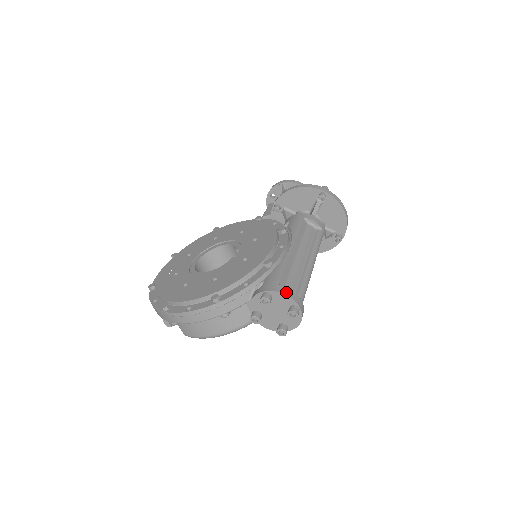
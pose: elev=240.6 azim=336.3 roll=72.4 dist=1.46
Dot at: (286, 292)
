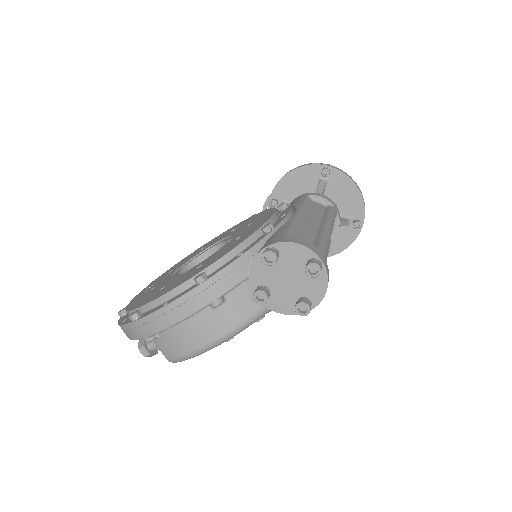
Dot at: (297, 241)
